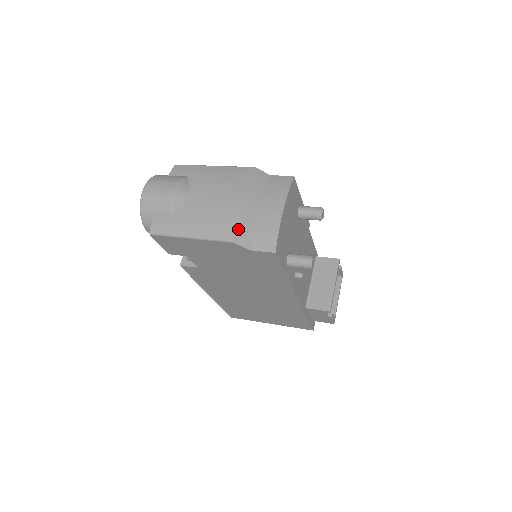
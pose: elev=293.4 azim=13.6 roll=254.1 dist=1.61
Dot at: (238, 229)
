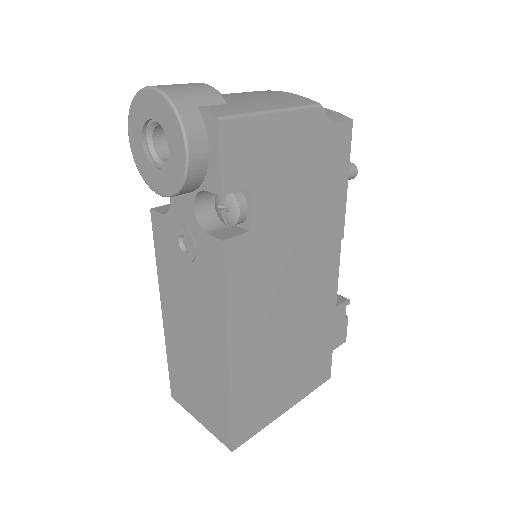
Dot at: occluded
